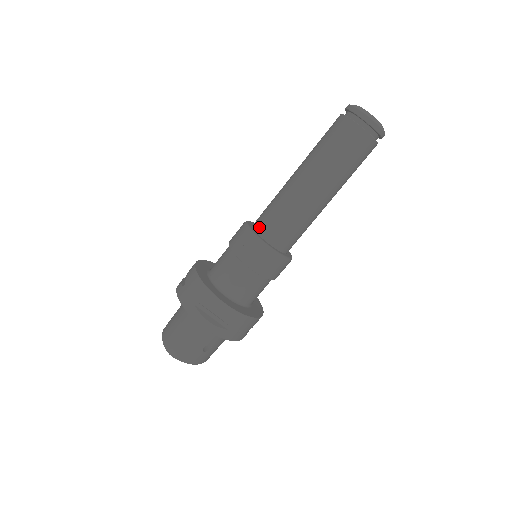
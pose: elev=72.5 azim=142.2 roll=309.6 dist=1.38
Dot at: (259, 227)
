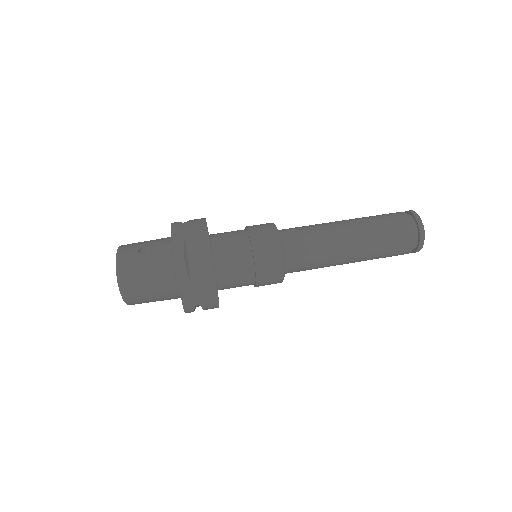
Dot at: occluded
